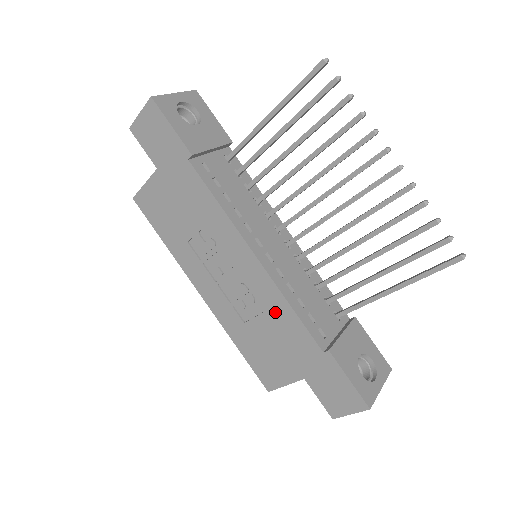
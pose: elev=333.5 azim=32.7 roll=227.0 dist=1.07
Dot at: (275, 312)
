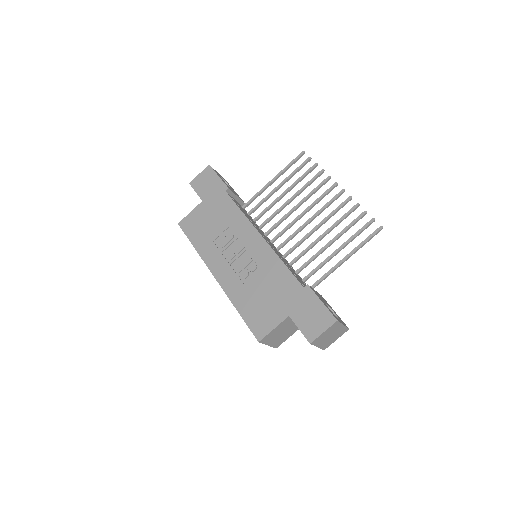
Dot at: (271, 270)
